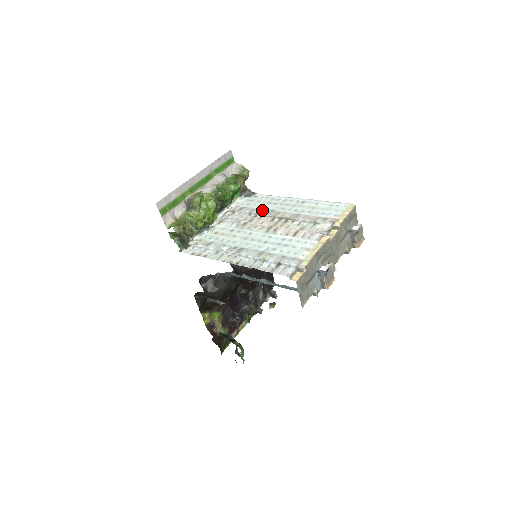
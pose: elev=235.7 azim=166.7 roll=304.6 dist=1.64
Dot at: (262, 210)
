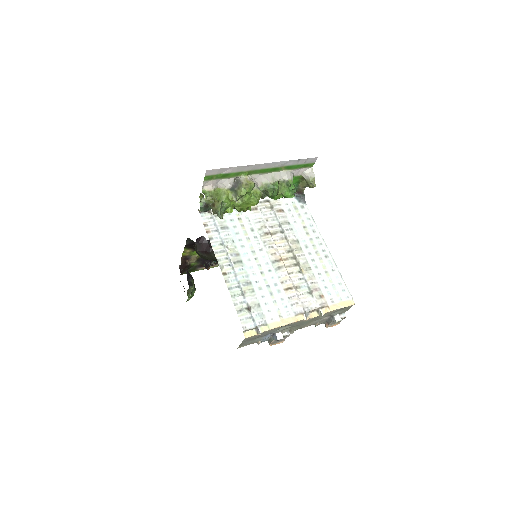
Dot at: (292, 231)
